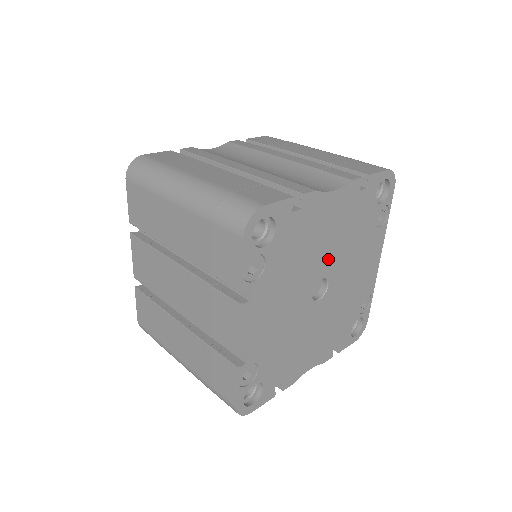
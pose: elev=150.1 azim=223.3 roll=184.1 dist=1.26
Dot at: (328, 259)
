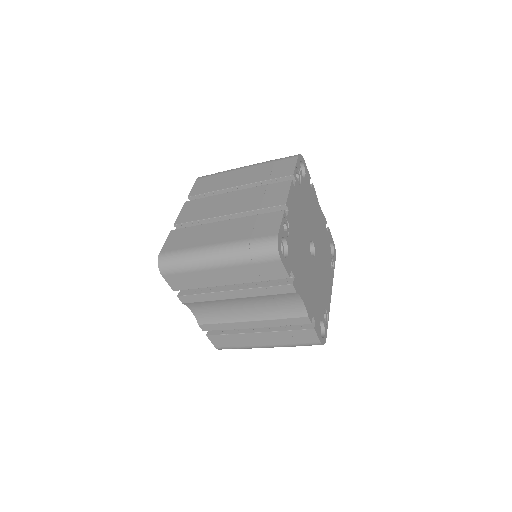
Dot at: (316, 237)
